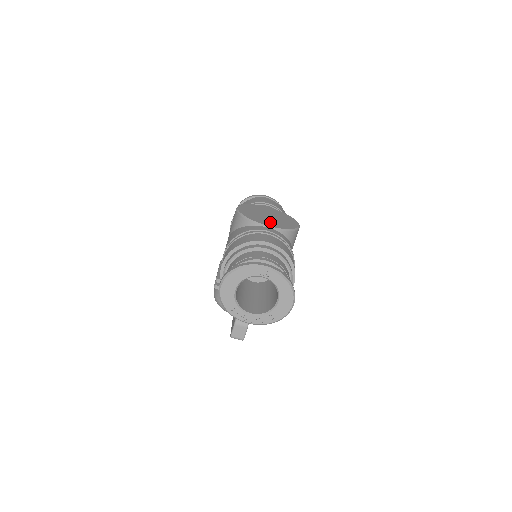
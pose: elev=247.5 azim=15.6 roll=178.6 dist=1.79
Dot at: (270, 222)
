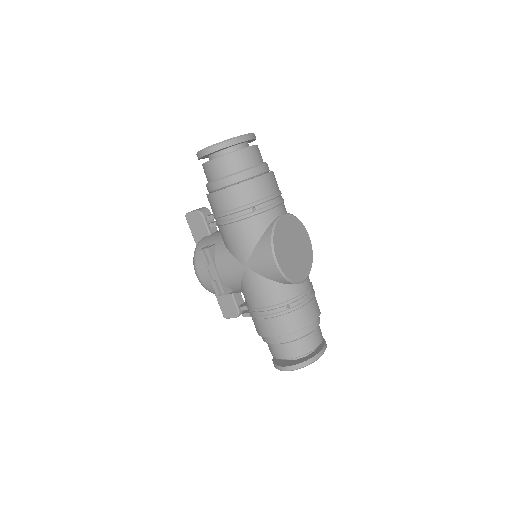
Dot at: (302, 267)
